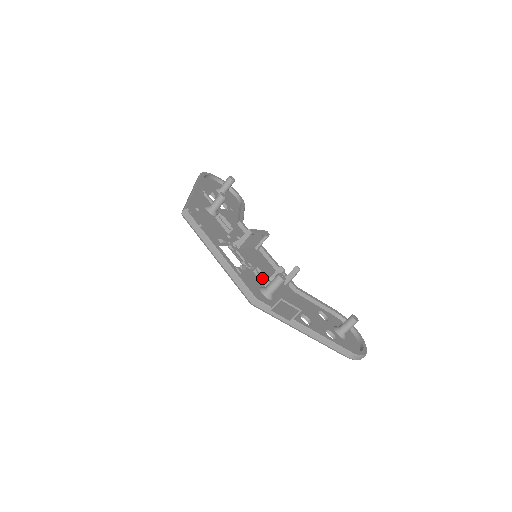
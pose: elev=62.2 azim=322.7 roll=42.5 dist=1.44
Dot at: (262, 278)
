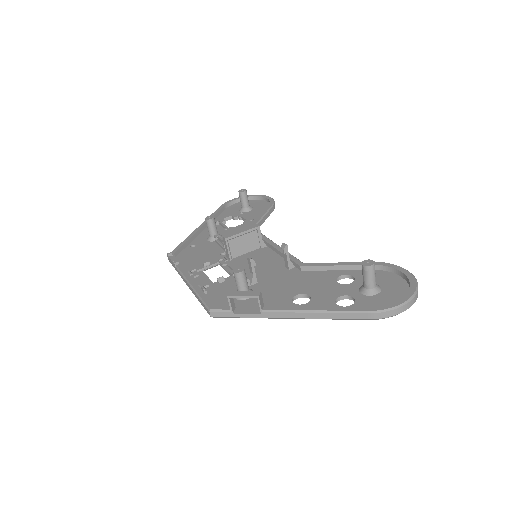
Dot at: occluded
